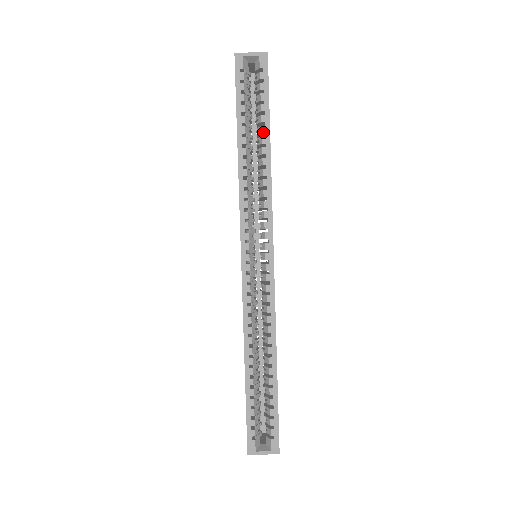
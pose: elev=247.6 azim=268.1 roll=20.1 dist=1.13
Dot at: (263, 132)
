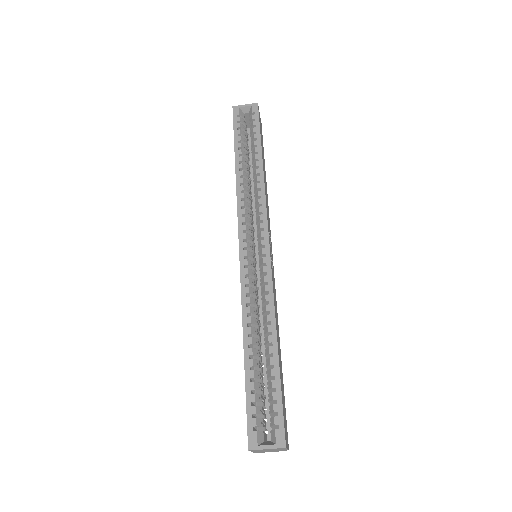
Dot at: (256, 151)
